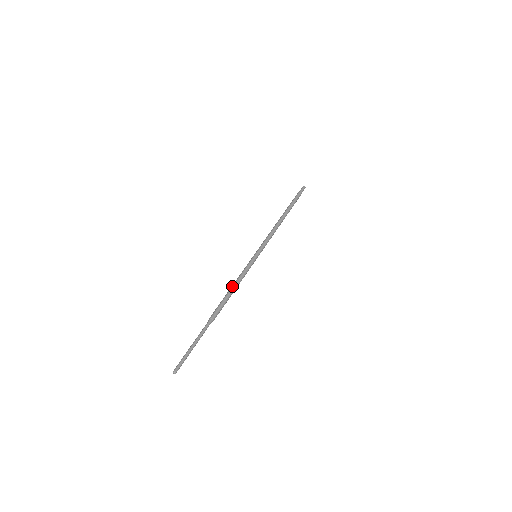
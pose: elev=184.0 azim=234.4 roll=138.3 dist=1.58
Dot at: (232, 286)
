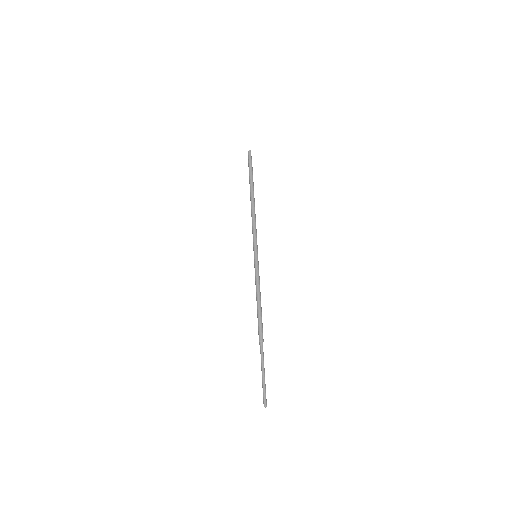
Dot at: (257, 300)
